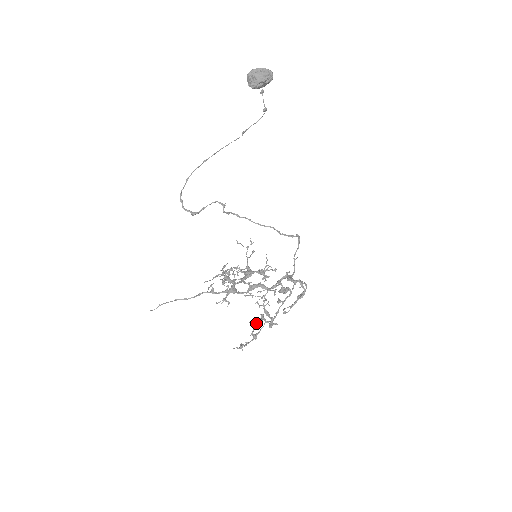
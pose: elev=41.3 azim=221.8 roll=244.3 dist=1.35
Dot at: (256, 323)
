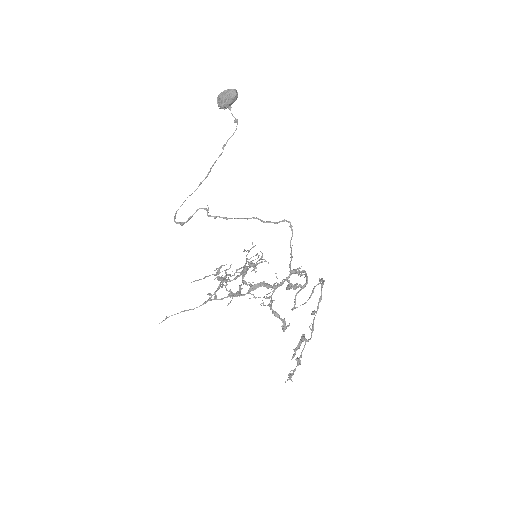
Dot at: (298, 345)
